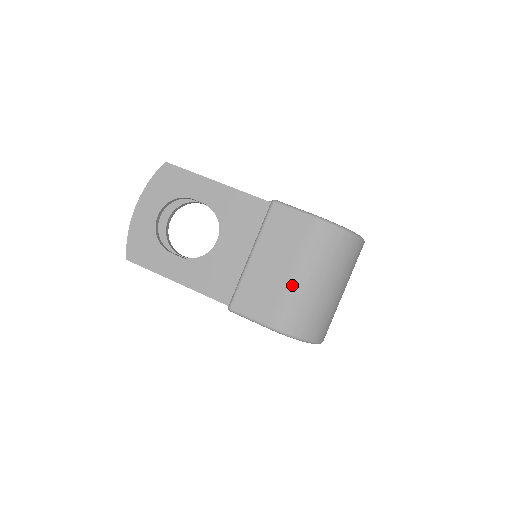
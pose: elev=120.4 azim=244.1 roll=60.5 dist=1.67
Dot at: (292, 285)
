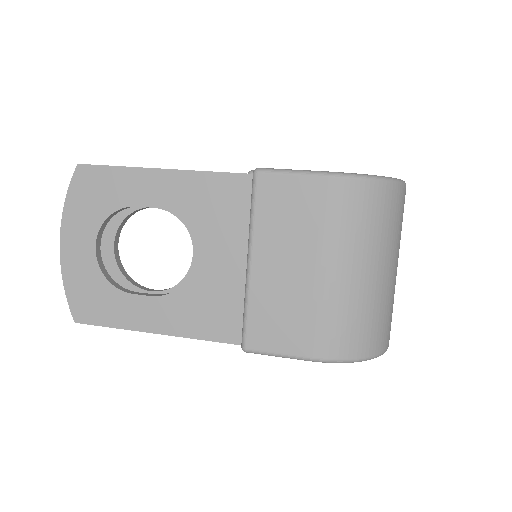
Dot at: (325, 288)
